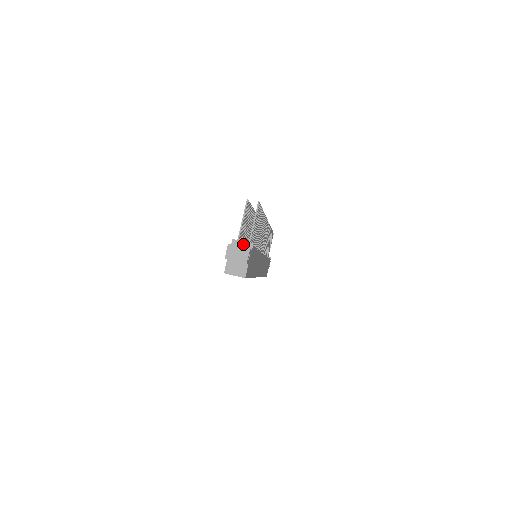
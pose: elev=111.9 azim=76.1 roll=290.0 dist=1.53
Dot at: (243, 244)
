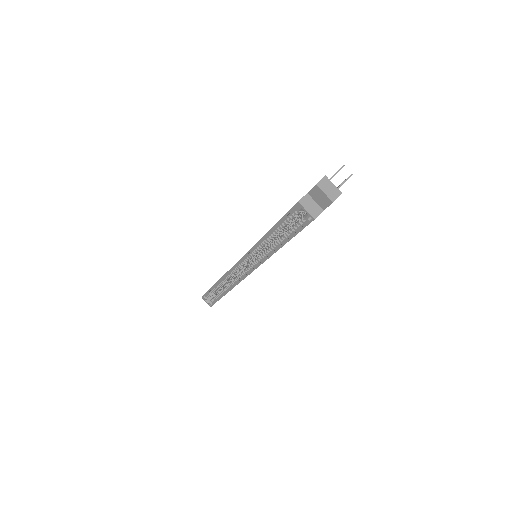
Dot at: occluded
